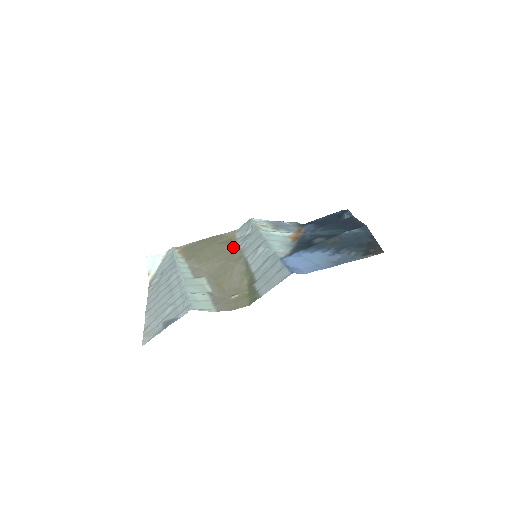
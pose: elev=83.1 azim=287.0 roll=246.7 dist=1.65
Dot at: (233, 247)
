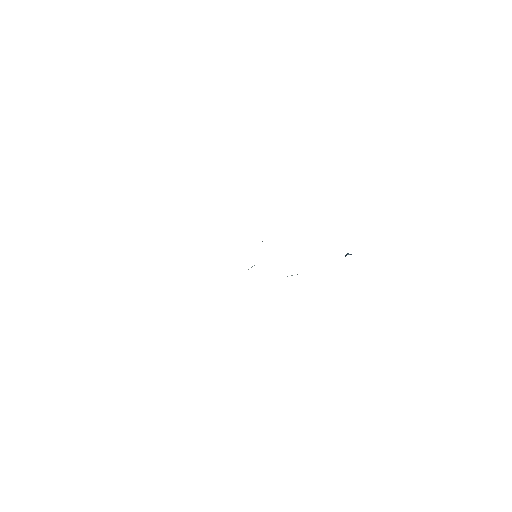
Dot at: occluded
